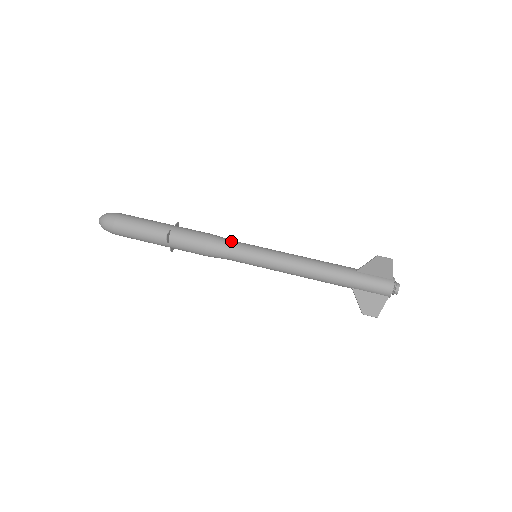
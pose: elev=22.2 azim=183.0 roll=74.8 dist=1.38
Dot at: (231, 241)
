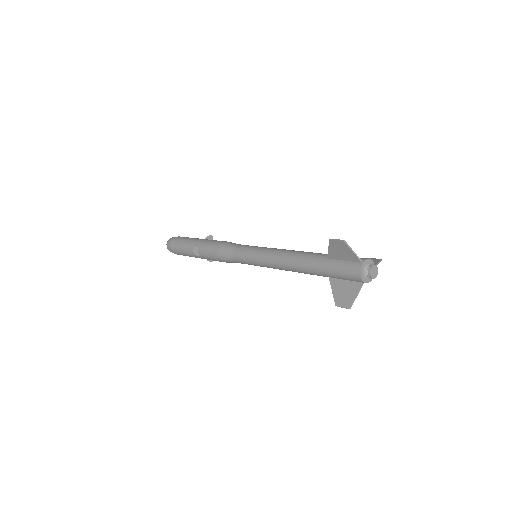
Dot at: (235, 246)
